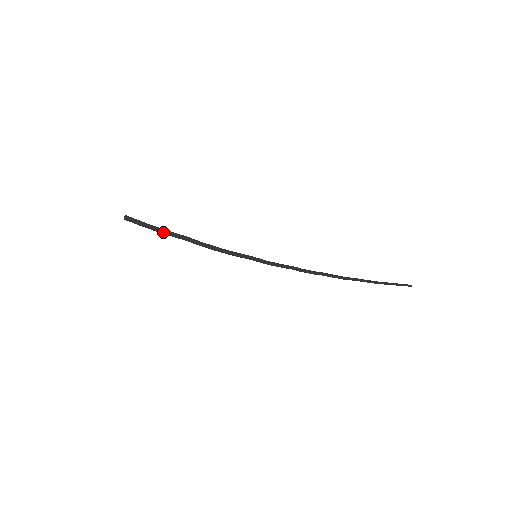
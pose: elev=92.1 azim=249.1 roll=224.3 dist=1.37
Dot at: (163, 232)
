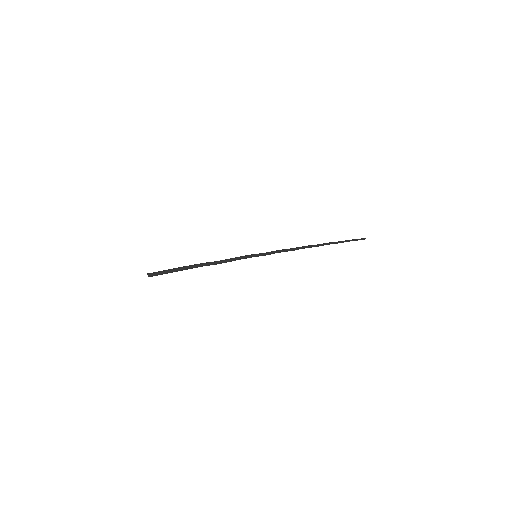
Dot at: (182, 268)
